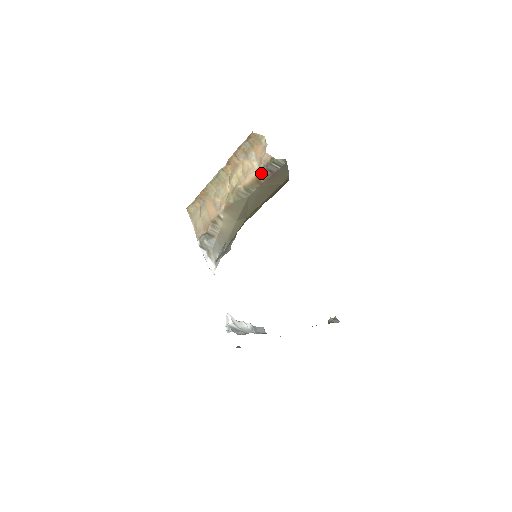
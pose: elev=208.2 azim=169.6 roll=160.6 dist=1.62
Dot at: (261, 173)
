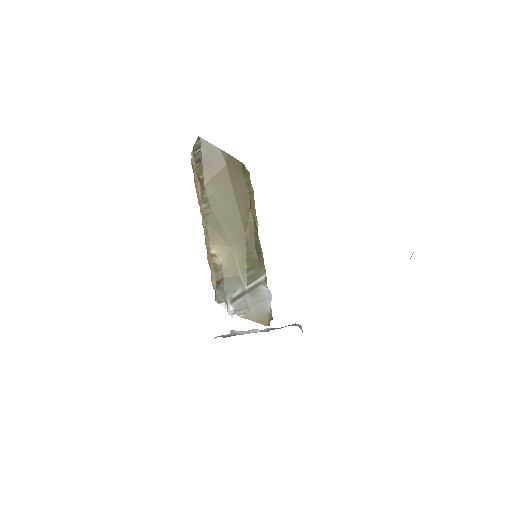
Dot at: occluded
